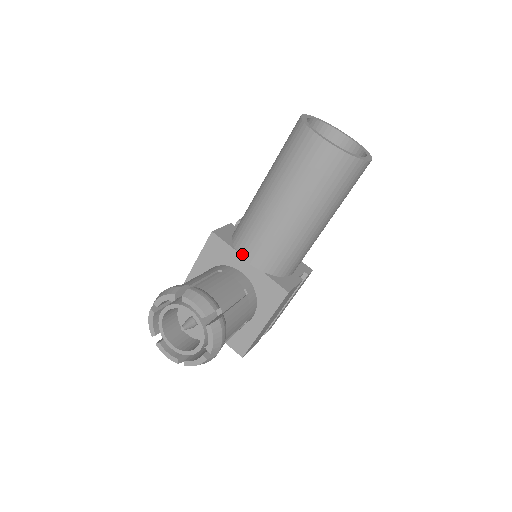
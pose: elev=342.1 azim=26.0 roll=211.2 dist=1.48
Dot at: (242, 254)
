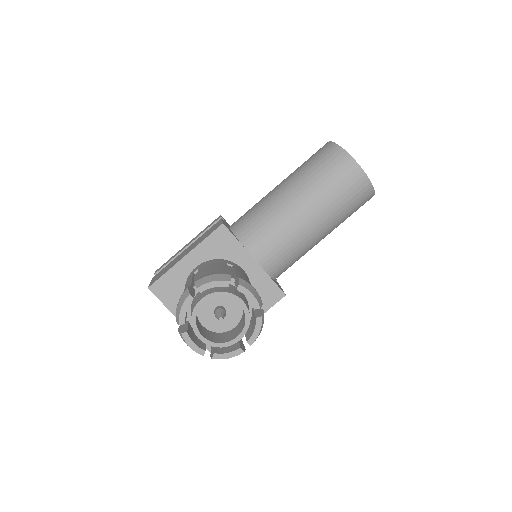
Dot at: (252, 252)
